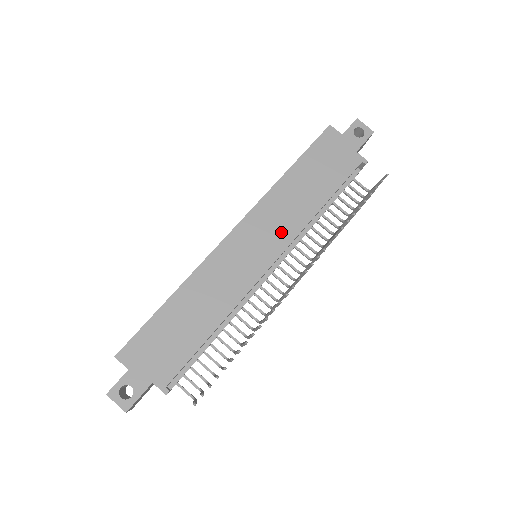
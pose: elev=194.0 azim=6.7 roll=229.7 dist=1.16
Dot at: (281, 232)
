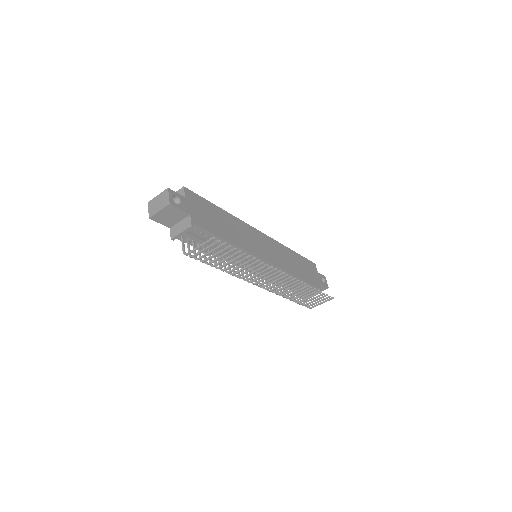
Dot at: (278, 260)
